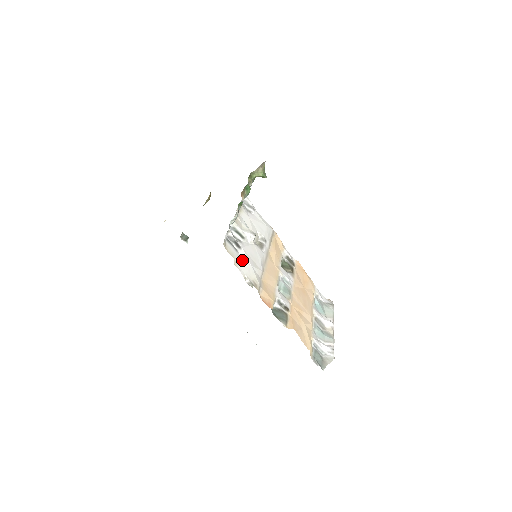
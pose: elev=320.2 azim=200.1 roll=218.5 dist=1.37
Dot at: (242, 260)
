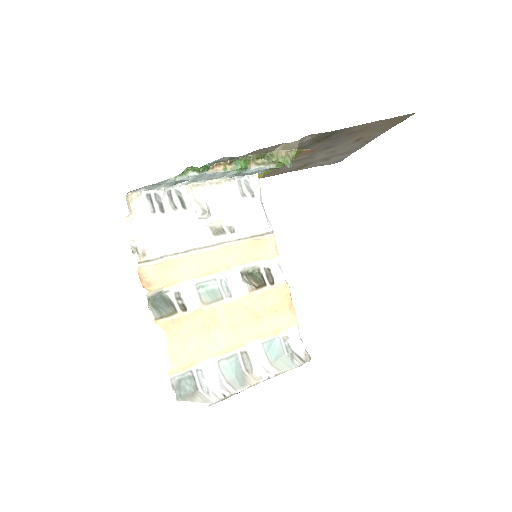
Dot at: (148, 223)
